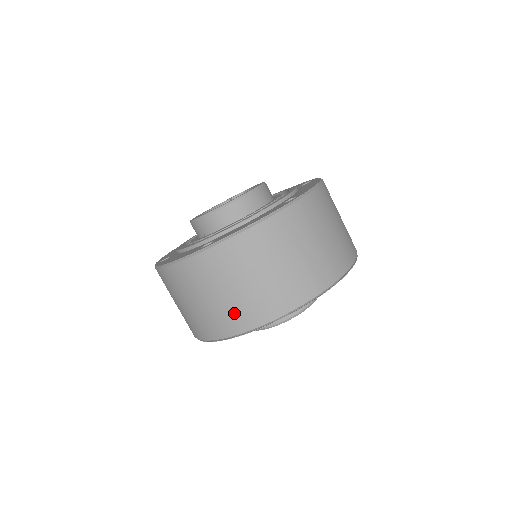
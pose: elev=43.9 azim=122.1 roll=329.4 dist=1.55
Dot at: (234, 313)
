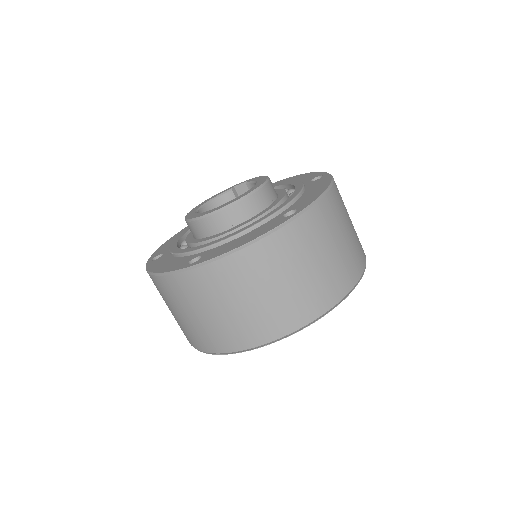
Dot at: (221, 333)
